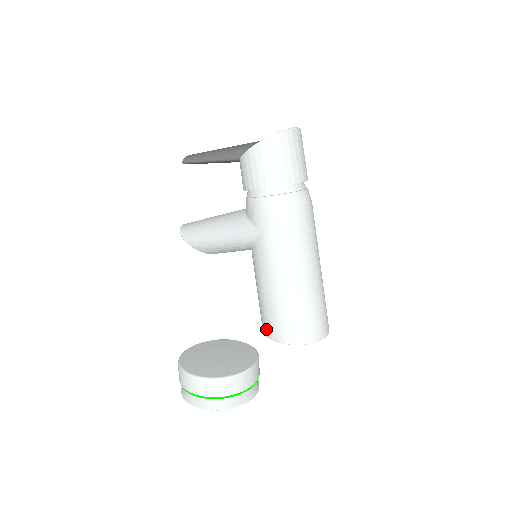
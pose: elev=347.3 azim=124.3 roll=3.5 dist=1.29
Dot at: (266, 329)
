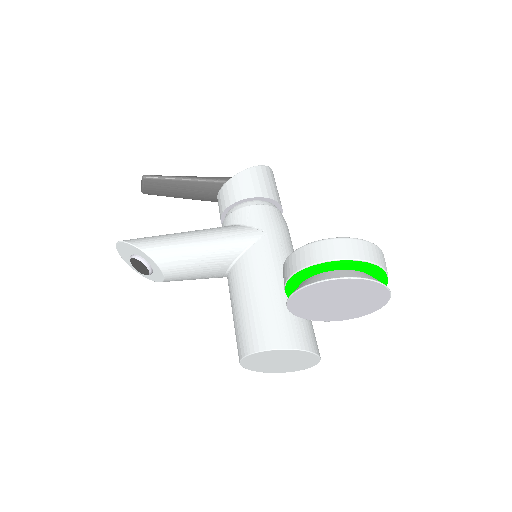
Dot at: (270, 338)
